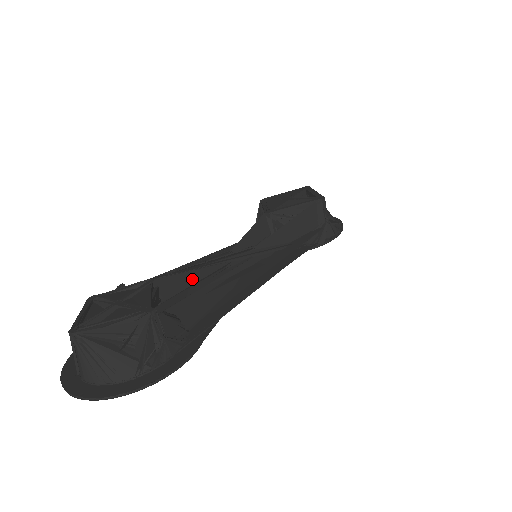
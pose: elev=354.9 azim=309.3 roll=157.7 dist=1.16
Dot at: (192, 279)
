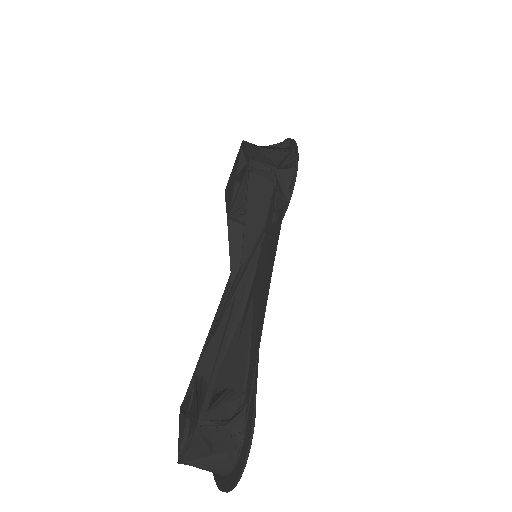
Dot at: (218, 344)
